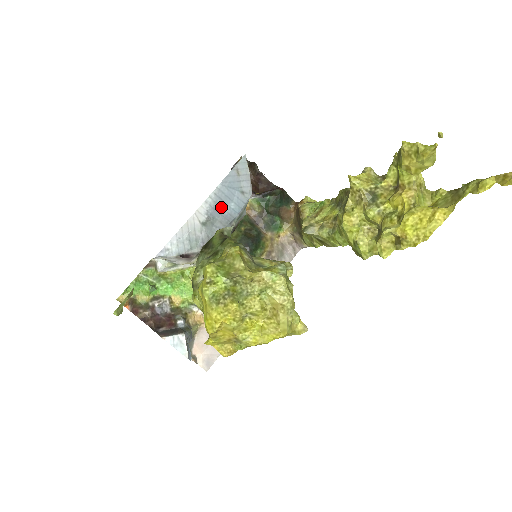
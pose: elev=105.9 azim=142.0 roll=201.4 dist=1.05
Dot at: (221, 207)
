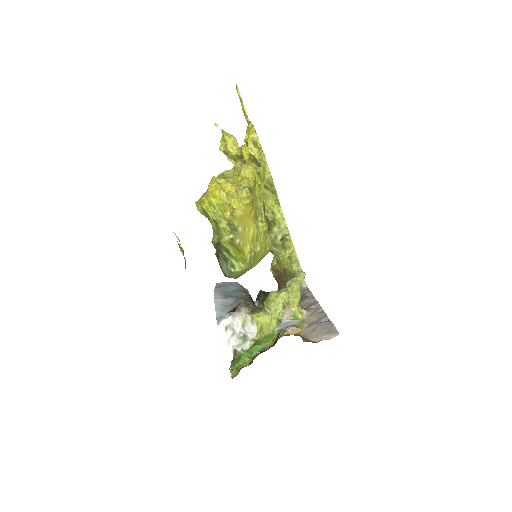
Dot at: (227, 292)
